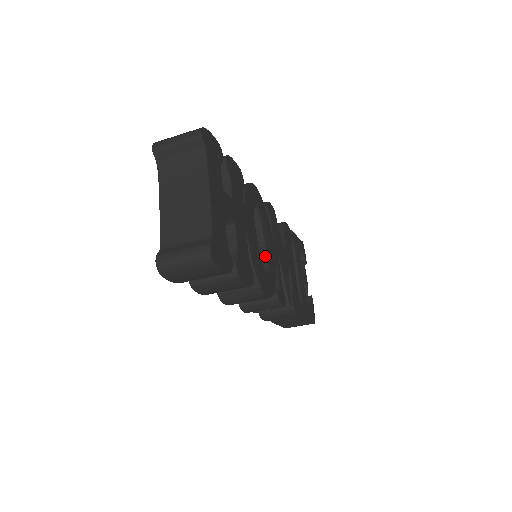
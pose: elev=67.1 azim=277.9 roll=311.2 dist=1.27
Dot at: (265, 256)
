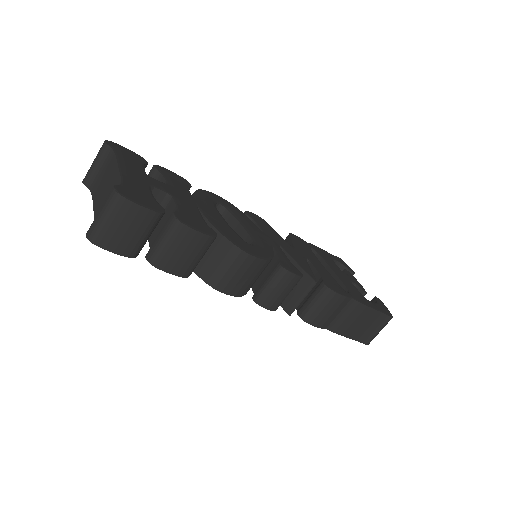
Dot at: (248, 237)
